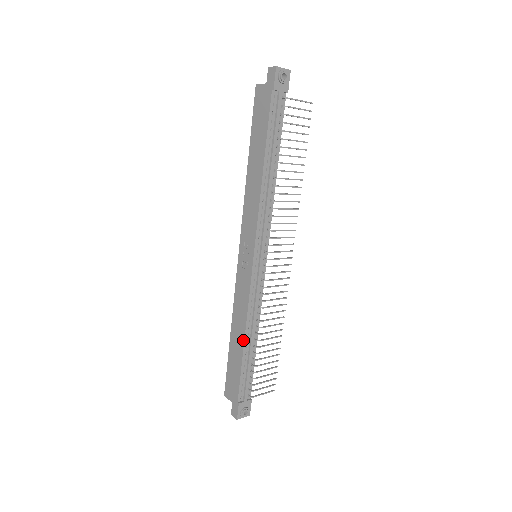
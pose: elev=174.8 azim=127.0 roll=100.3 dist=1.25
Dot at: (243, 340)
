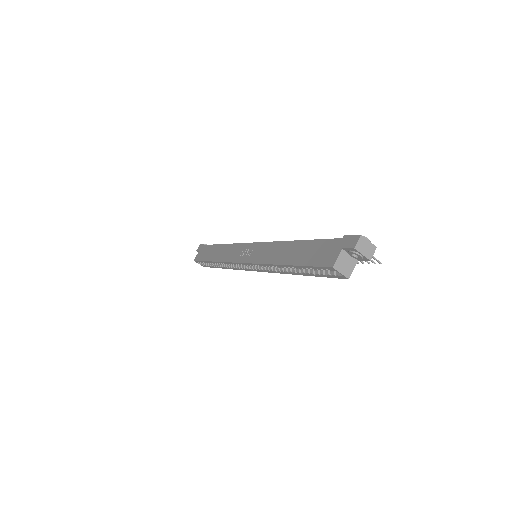
Dot at: (293, 242)
